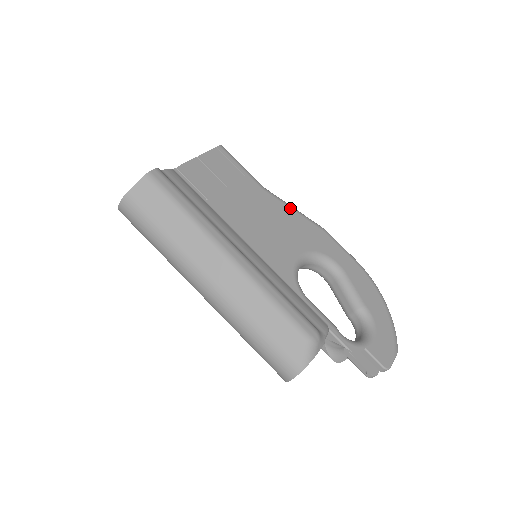
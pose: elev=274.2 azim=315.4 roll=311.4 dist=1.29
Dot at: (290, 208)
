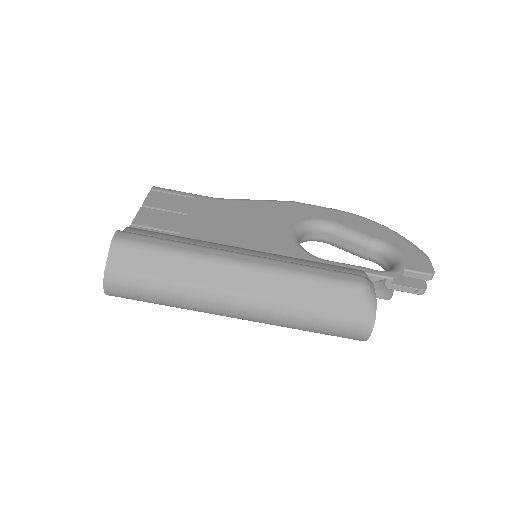
Dot at: (251, 201)
